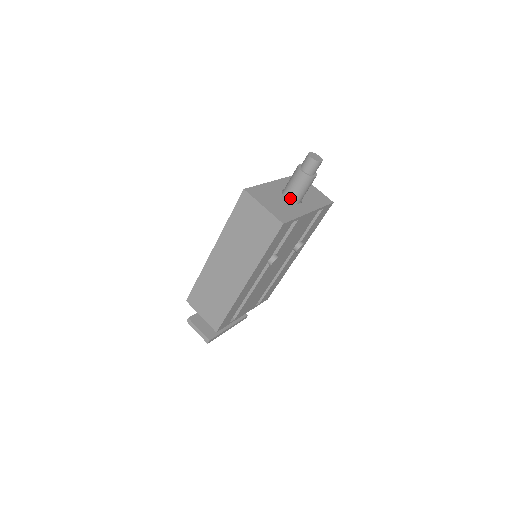
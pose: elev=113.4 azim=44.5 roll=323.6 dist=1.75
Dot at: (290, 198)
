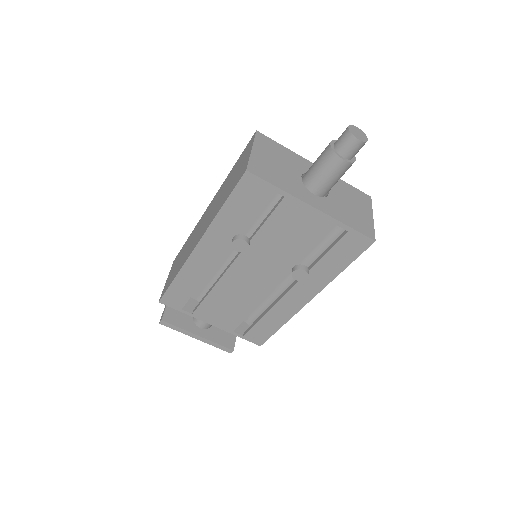
Dot at: (305, 178)
